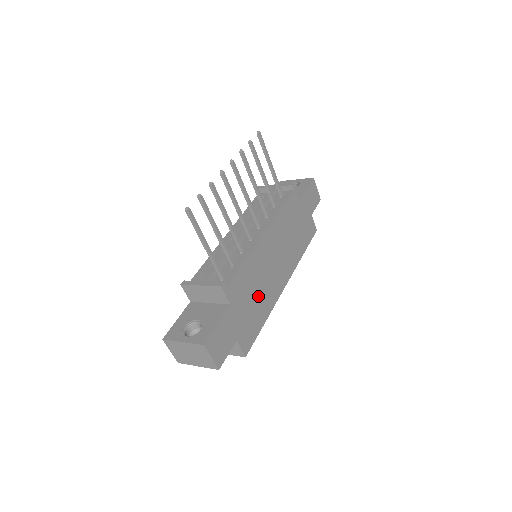
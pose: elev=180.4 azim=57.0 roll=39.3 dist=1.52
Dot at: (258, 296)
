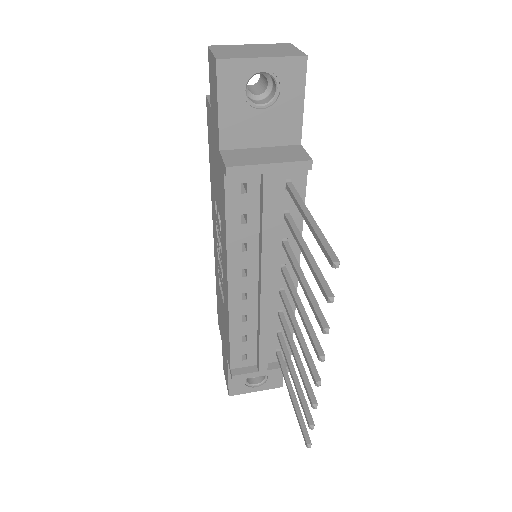
Dot at: occluded
